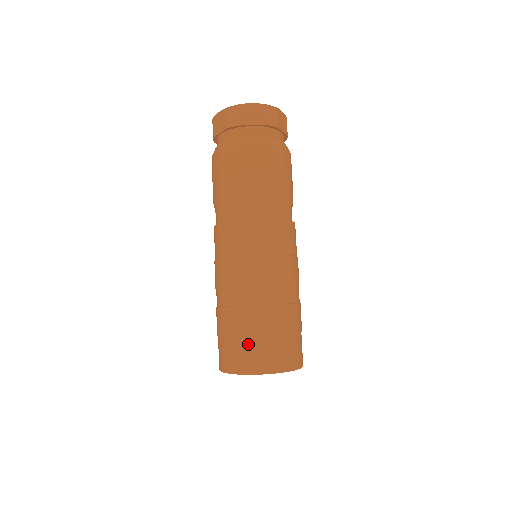
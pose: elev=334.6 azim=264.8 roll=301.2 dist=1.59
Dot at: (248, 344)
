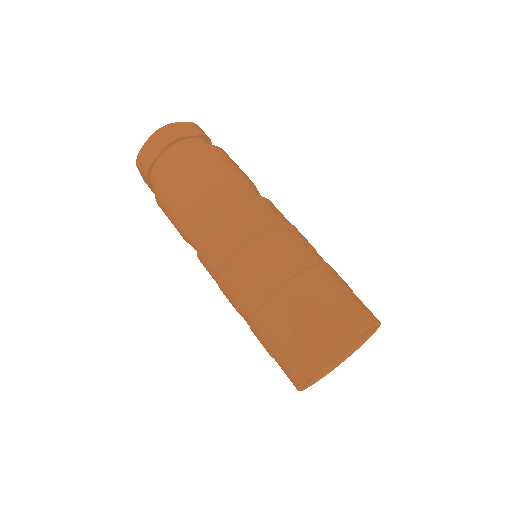
Dot at: (329, 308)
